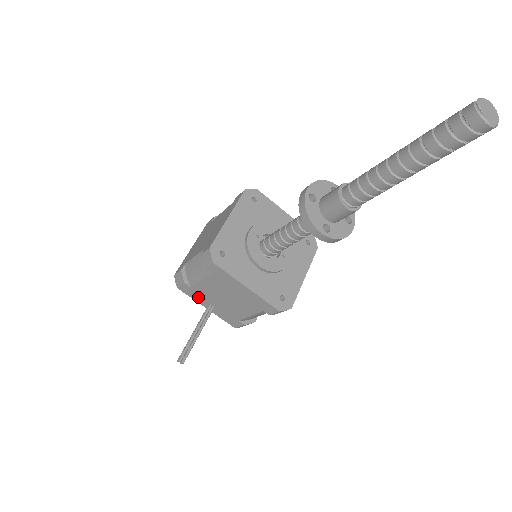
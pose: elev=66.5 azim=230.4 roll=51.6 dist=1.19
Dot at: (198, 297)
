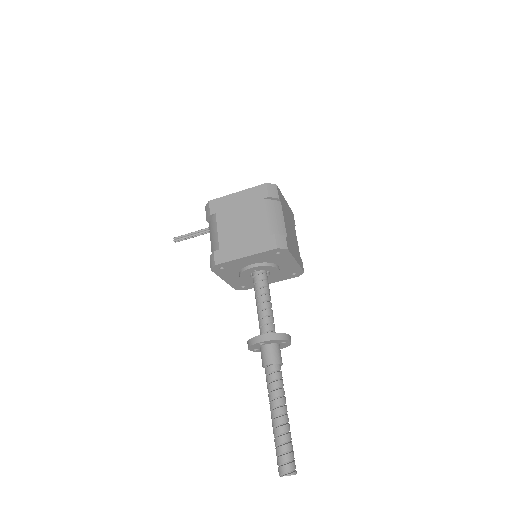
Dot at: occluded
